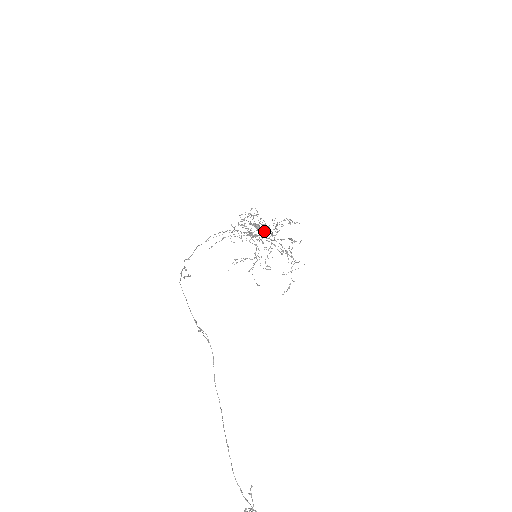
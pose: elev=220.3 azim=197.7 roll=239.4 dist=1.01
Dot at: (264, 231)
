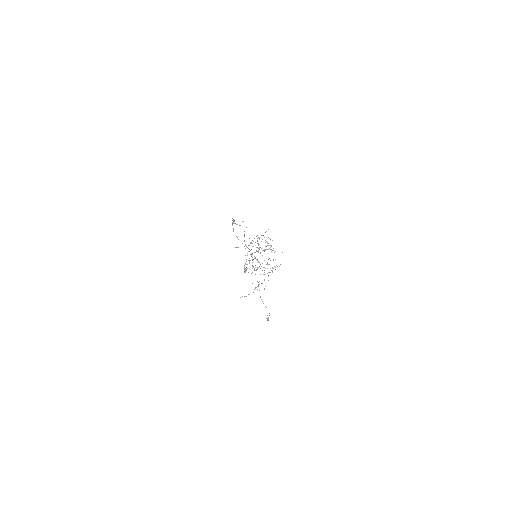
Dot at: occluded
